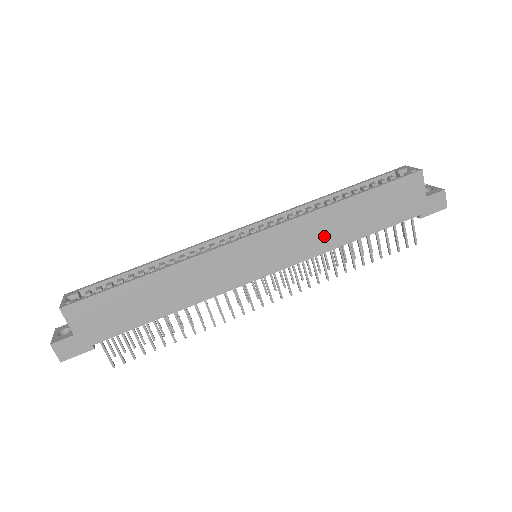
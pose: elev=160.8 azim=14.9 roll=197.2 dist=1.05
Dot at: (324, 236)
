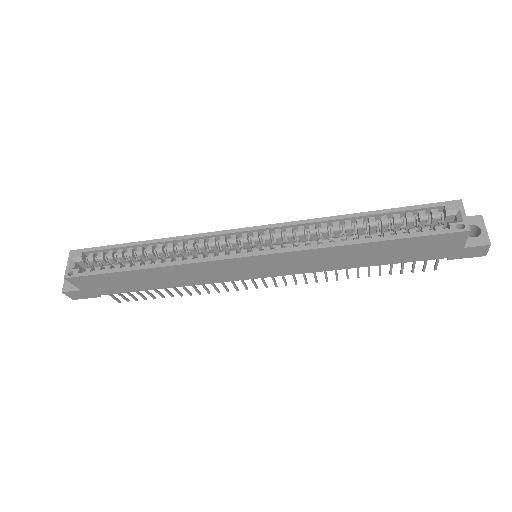
Dot at: (329, 262)
